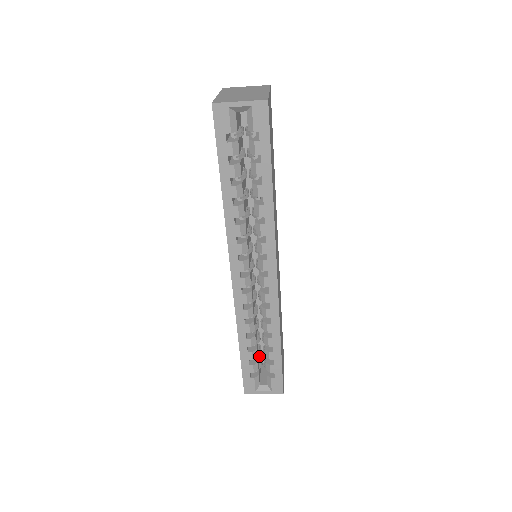
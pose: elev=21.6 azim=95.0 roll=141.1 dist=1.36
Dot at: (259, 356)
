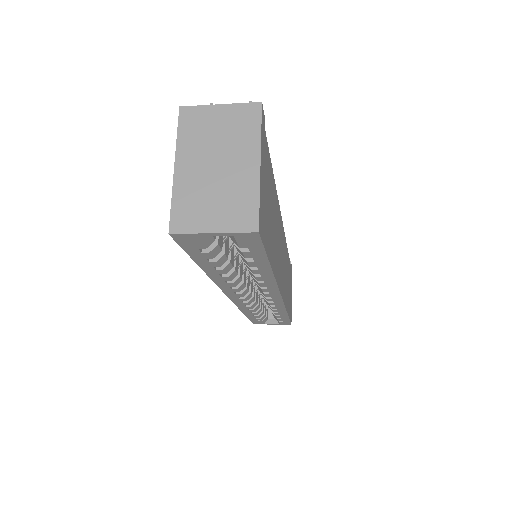
Dot at: occluded
